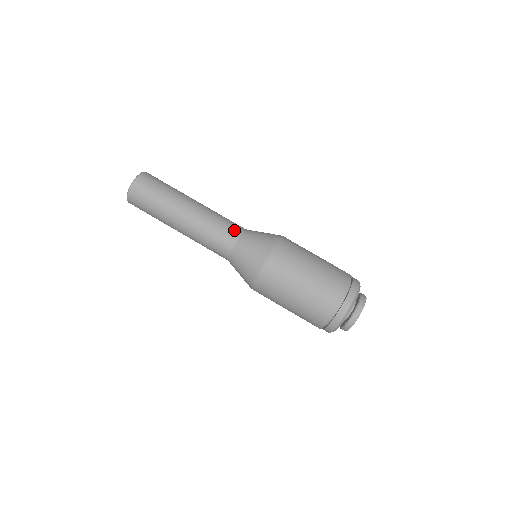
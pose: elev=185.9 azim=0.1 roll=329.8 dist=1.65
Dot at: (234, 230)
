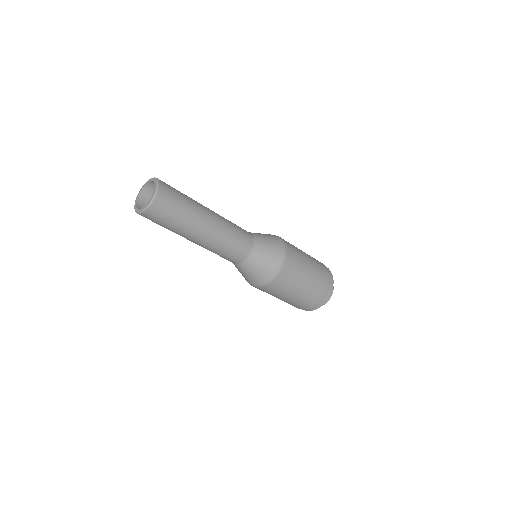
Dot at: (248, 234)
